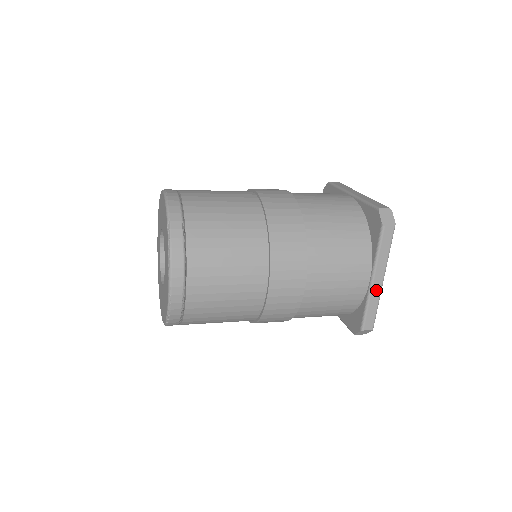
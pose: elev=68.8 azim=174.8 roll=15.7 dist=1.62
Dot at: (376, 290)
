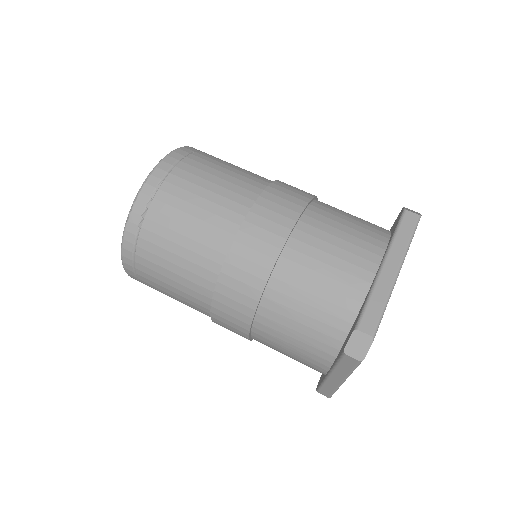
Dot at: (386, 279)
